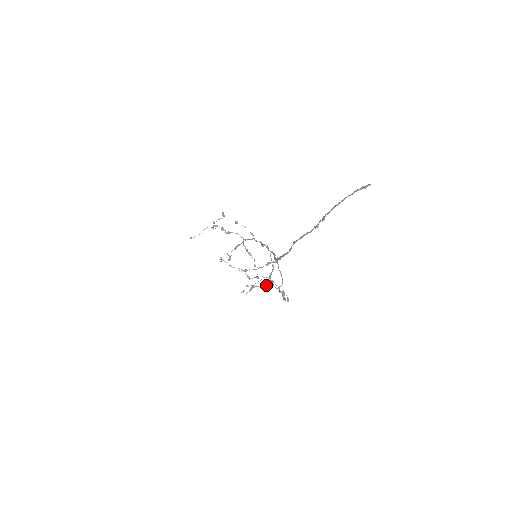
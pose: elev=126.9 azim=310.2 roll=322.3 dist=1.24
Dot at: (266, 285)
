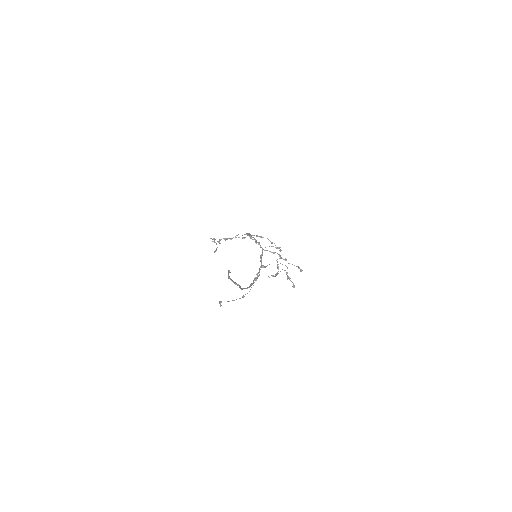
Dot at: (278, 273)
